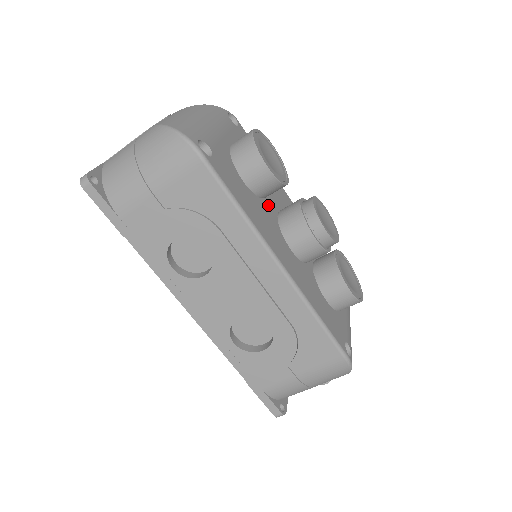
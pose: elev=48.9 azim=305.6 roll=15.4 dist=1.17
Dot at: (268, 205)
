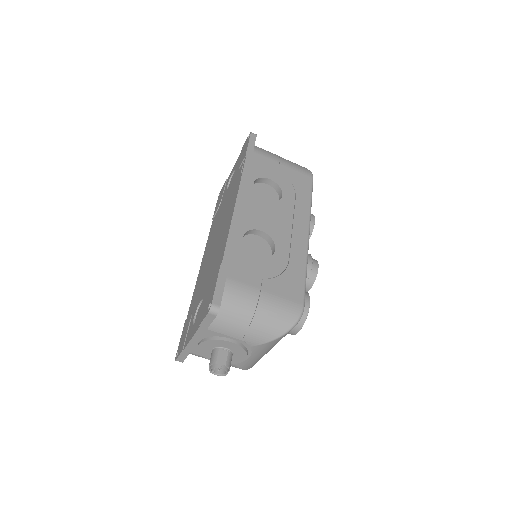
Dot at: occluded
